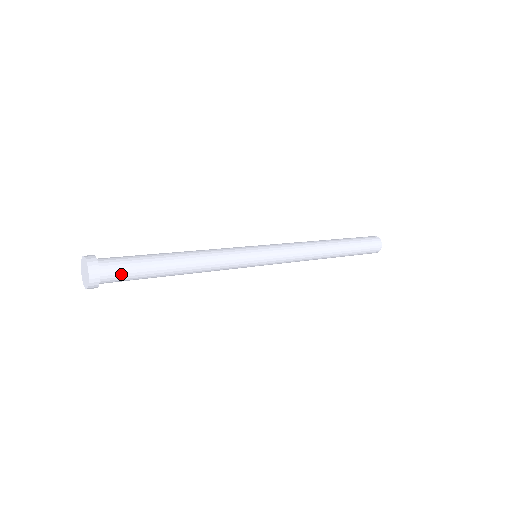
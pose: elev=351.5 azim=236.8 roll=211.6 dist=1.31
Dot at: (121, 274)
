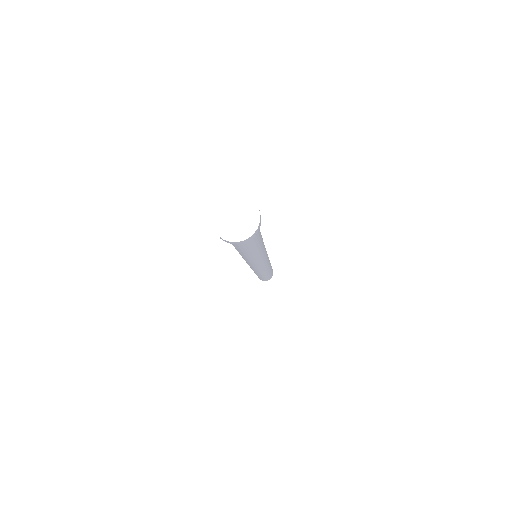
Dot at: occluded
